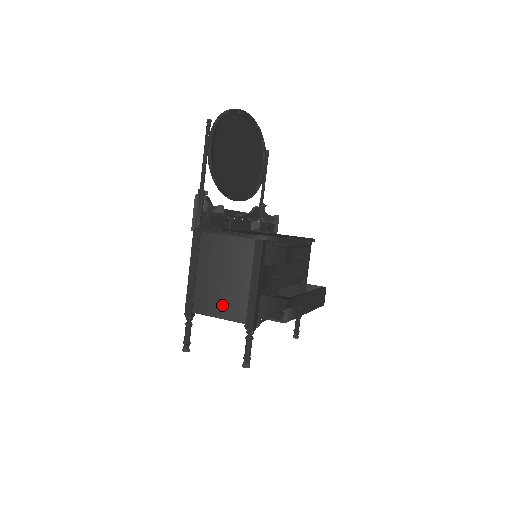
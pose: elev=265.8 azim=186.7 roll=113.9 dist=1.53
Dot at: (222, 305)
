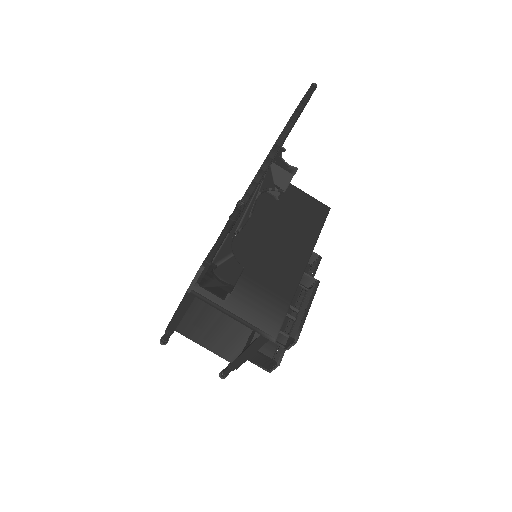
Dot at: (210, 343)
